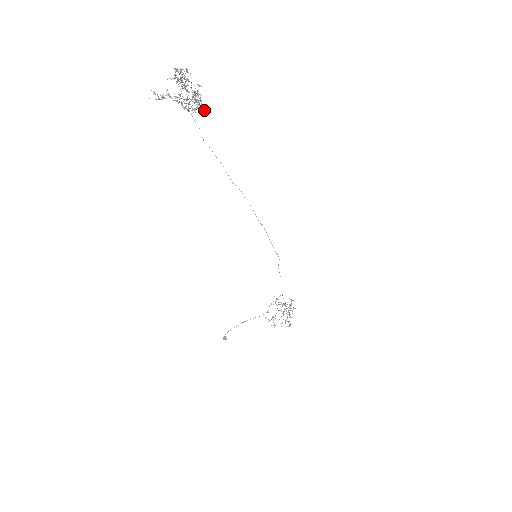
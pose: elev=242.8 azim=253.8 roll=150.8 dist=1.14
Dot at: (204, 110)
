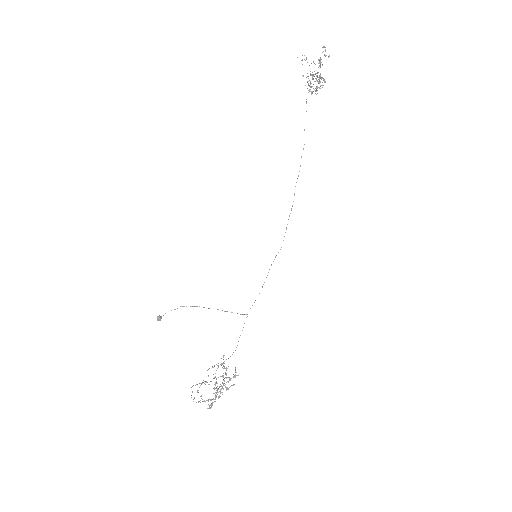
Dot at: occluded
